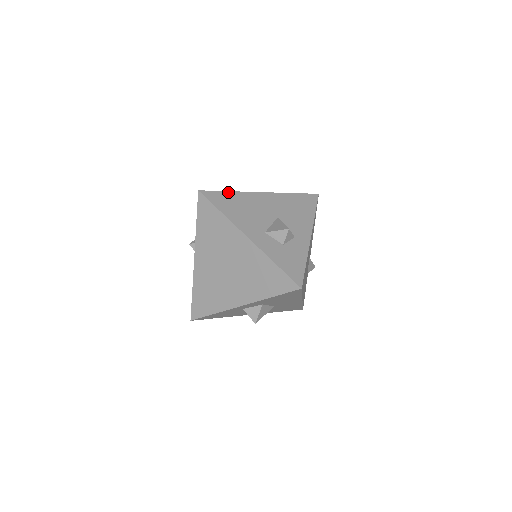
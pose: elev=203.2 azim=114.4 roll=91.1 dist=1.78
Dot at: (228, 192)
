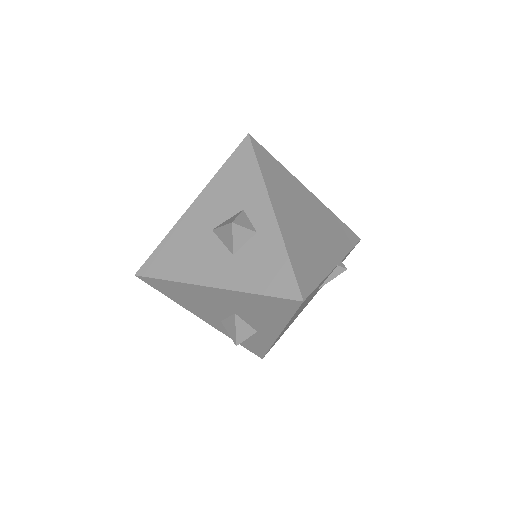
Dot at: (167, 281)
